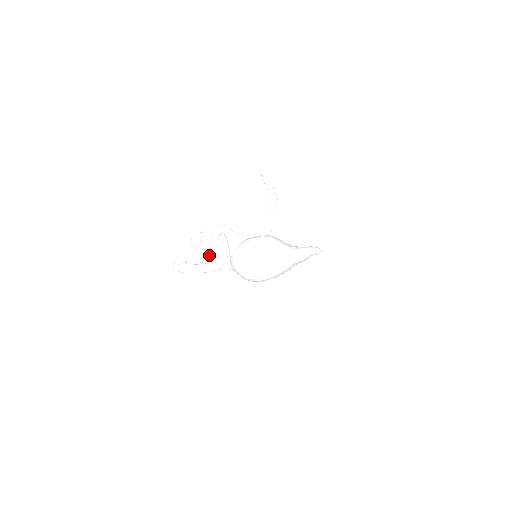
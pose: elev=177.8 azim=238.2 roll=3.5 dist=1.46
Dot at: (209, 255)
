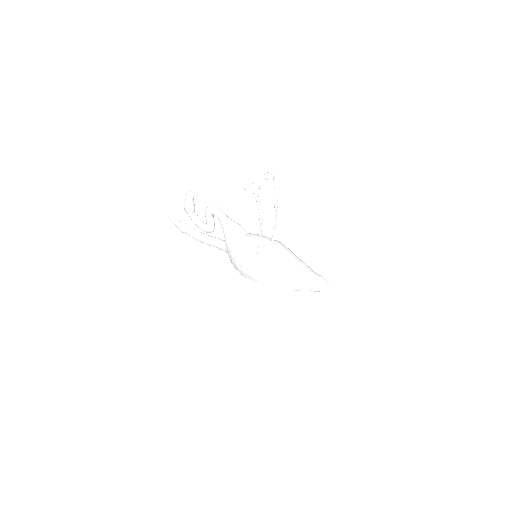
Dot at: (205, 231)
